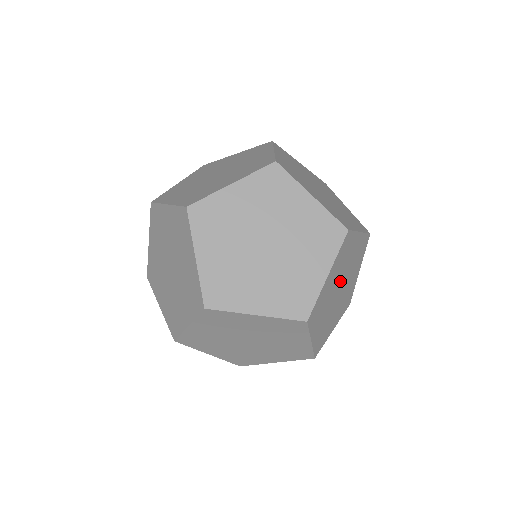
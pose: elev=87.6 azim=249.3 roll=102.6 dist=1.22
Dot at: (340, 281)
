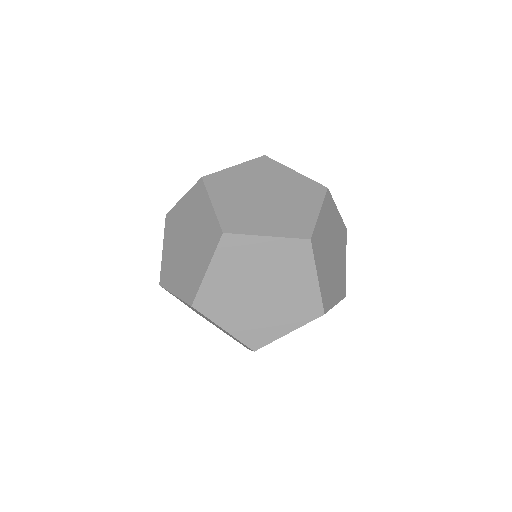
Dot at: (331, 242)
